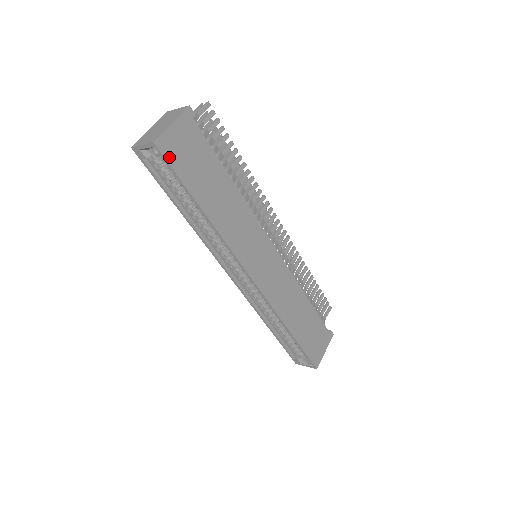
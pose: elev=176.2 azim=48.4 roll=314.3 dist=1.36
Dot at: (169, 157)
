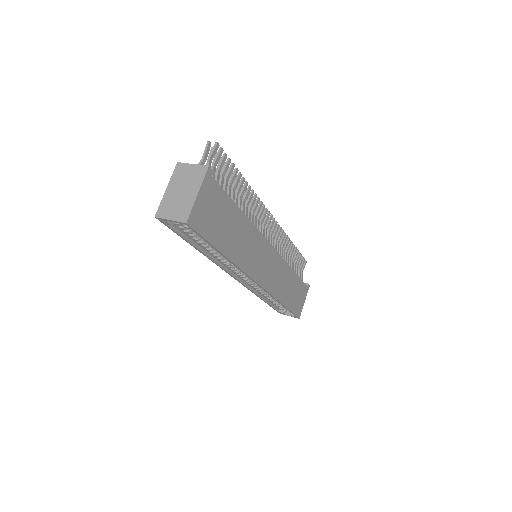
Dot at: (198, 227)
